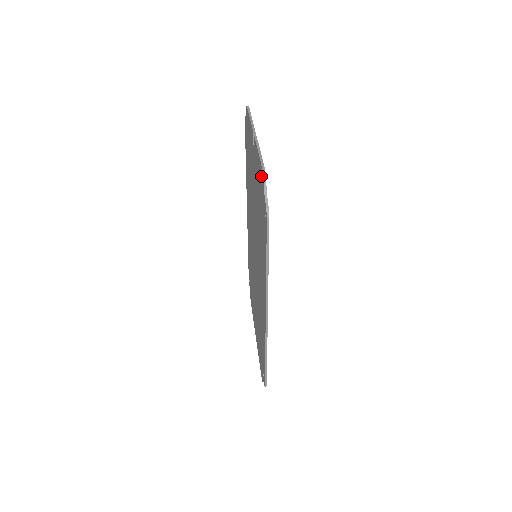
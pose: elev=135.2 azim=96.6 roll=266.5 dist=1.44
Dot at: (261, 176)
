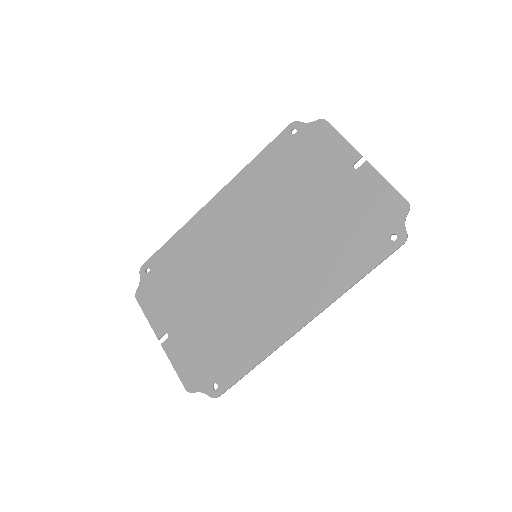
Dot at: (395, 204)
